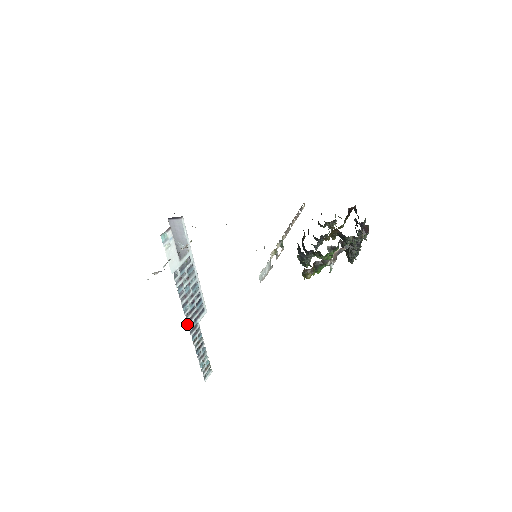
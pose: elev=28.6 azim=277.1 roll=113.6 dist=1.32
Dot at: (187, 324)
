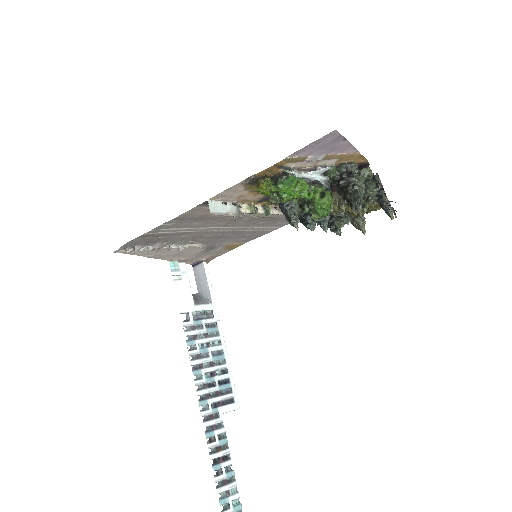
Dot at: occluded
